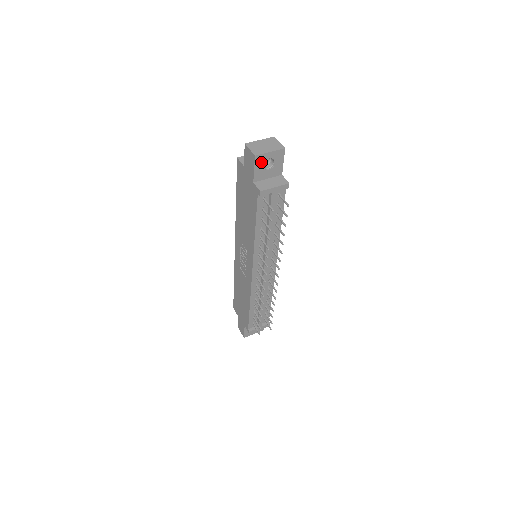
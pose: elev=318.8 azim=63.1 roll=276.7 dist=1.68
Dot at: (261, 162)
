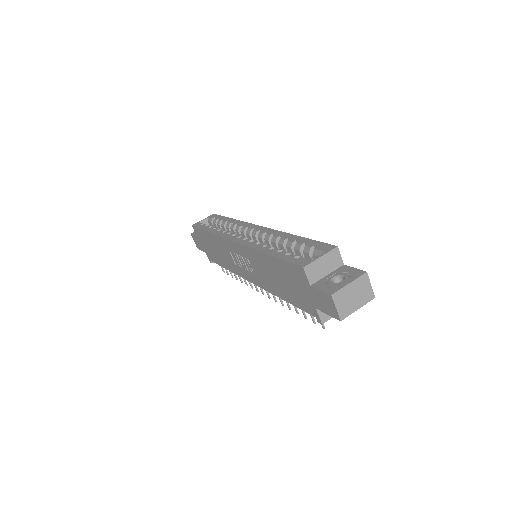
Dot at: occluded
